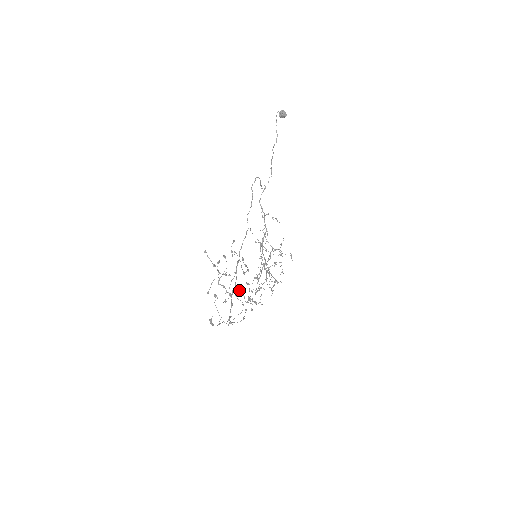
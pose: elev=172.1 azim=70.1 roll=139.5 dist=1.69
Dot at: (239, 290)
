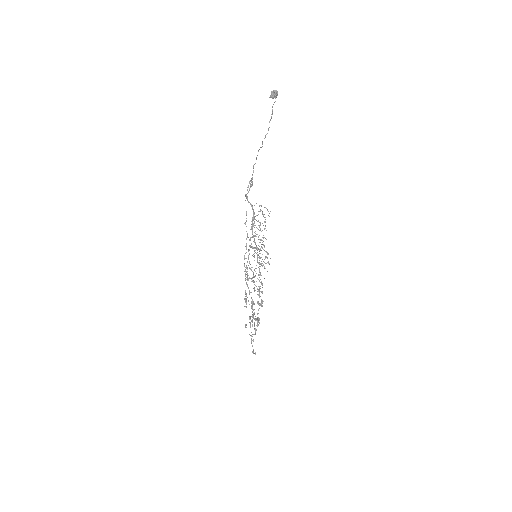
Dot at: occluded
